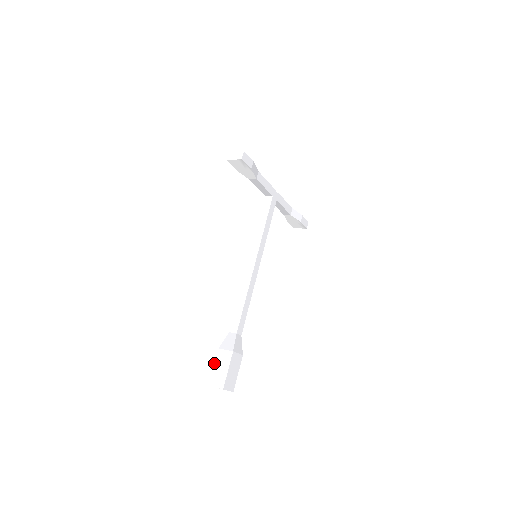
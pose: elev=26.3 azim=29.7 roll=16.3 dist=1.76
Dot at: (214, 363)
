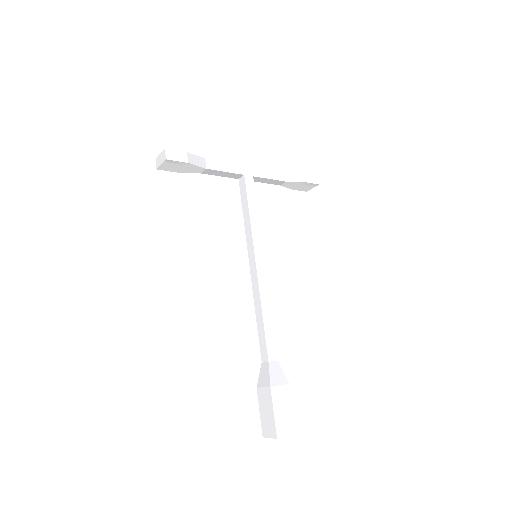
Dot at: occluded
